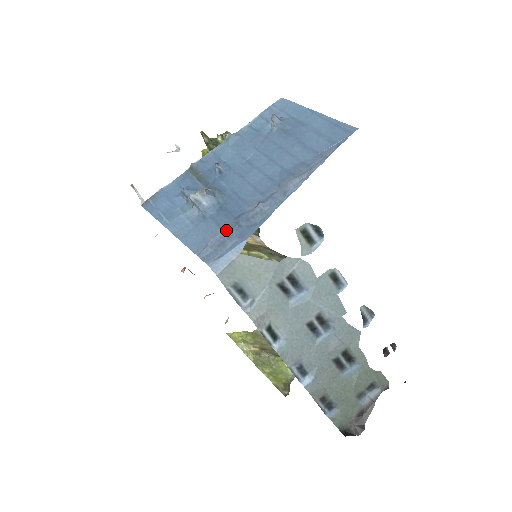
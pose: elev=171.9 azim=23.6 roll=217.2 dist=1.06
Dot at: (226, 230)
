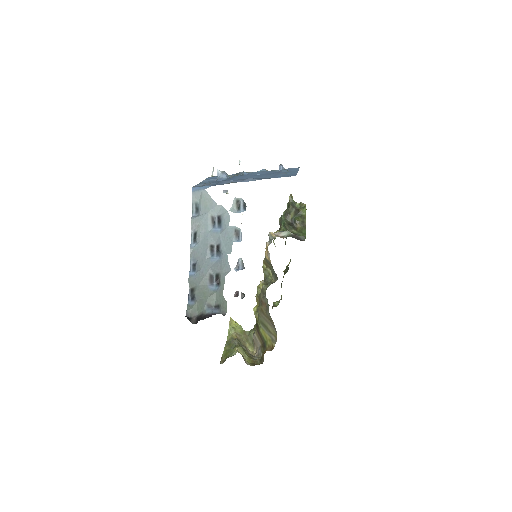
Dot at: (212, 183)
